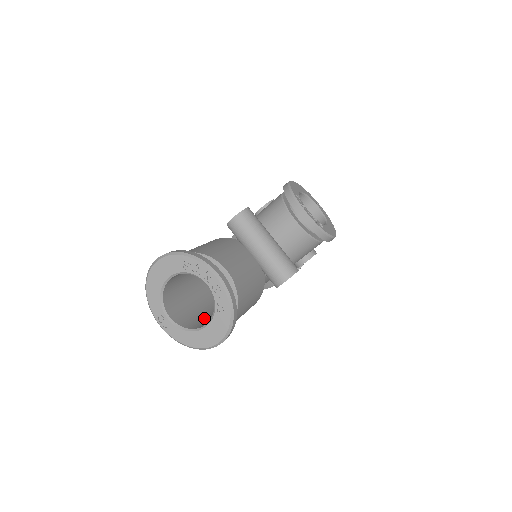
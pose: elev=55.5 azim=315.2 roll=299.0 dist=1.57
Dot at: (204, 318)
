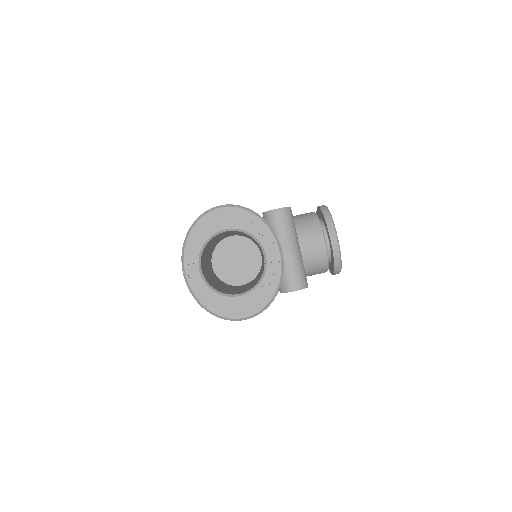
Dot at: (221, 288)
